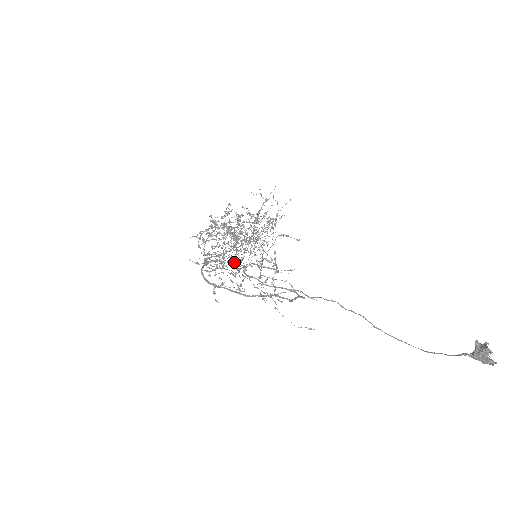
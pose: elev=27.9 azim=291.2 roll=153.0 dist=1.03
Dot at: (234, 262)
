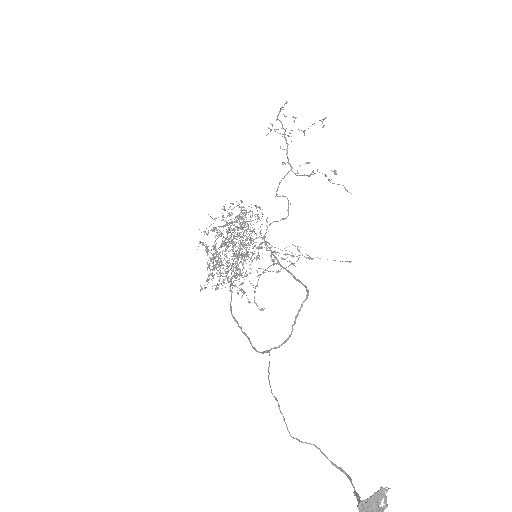
Dot at: occluded
